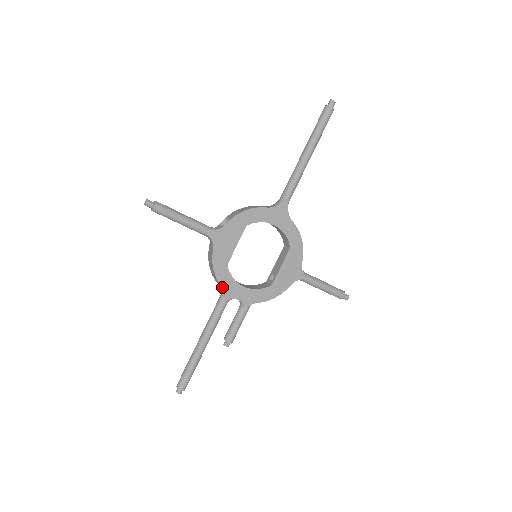
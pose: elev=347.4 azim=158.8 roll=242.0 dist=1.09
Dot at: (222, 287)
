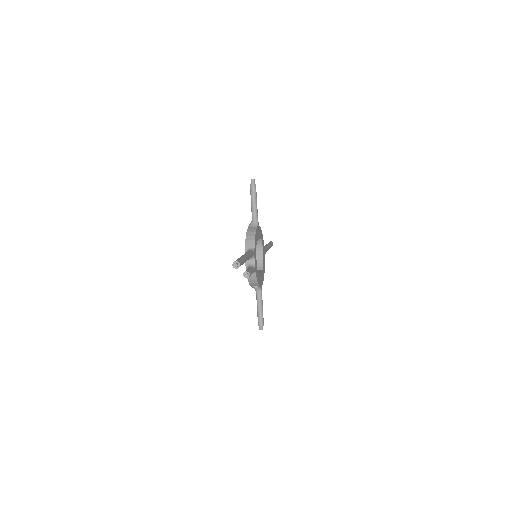
Dot at: (254, 246)
